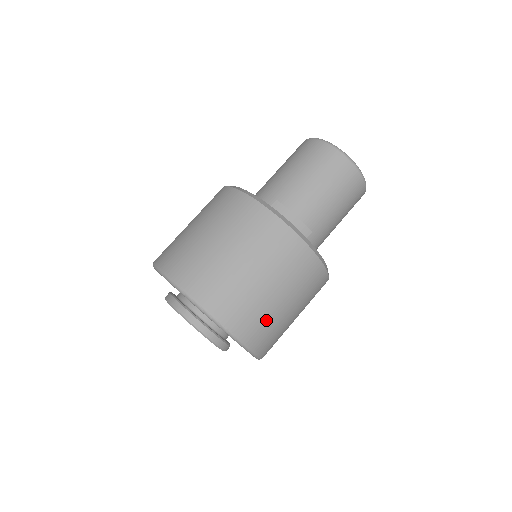
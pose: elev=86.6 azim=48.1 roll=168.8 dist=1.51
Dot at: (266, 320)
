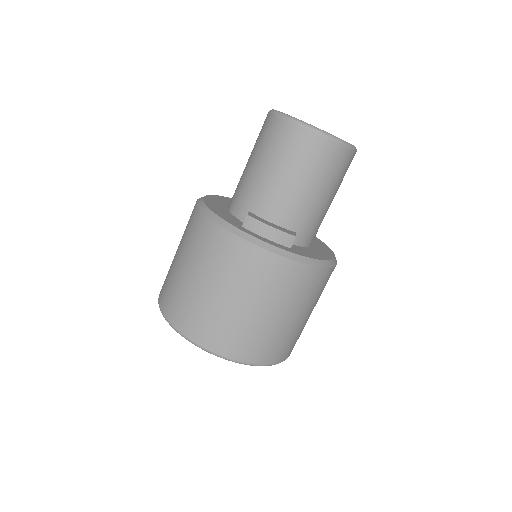
Dot at: (273, 339)
